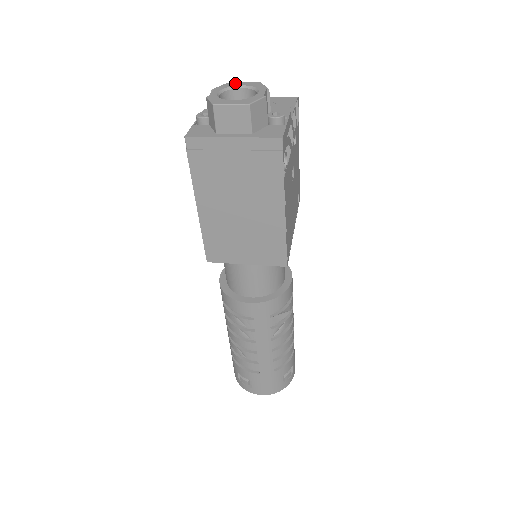
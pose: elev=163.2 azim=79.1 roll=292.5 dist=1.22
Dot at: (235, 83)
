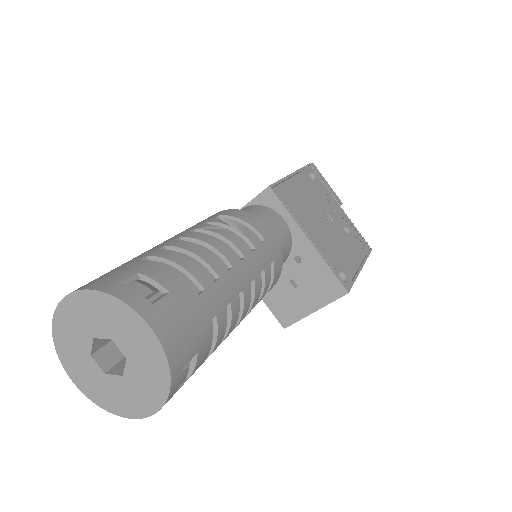
Dot at: occluded
